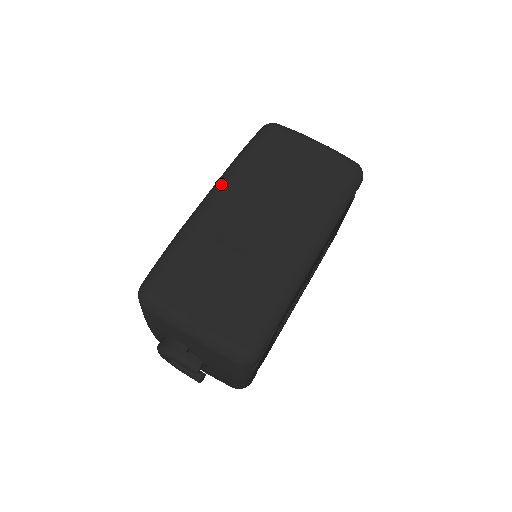
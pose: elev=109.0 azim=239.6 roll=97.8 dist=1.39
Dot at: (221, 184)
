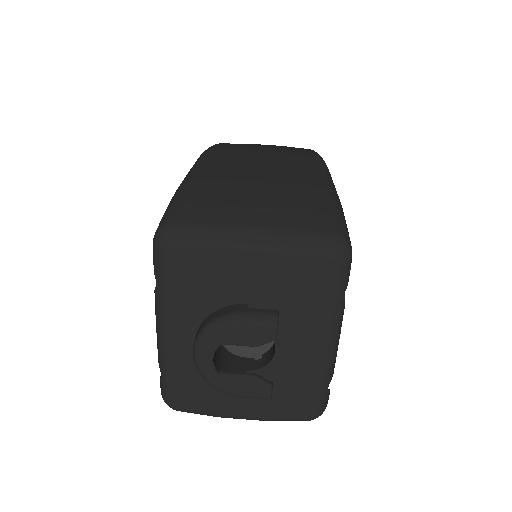
Dot at: (200, 161)
